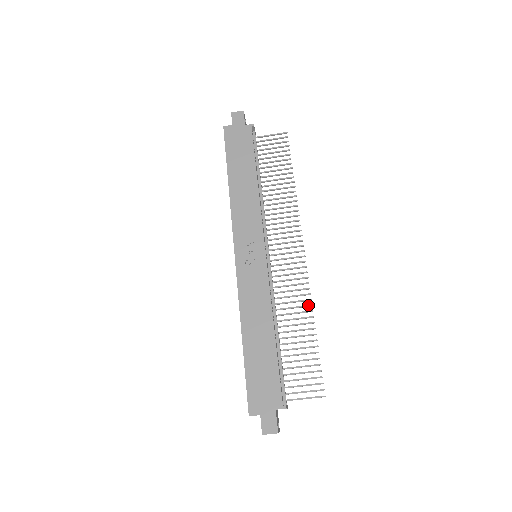
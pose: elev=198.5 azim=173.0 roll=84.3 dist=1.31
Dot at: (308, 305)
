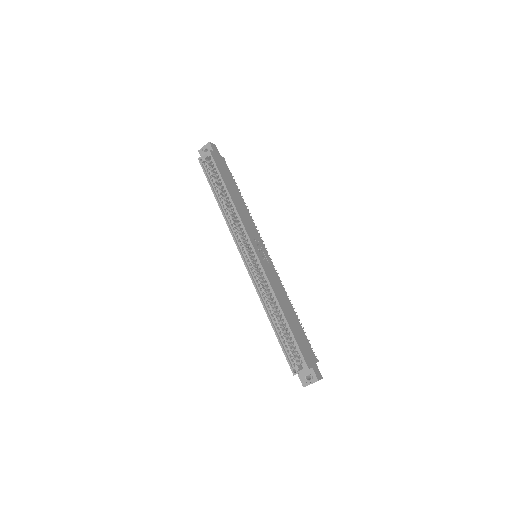
Dot at: (288, 296)
